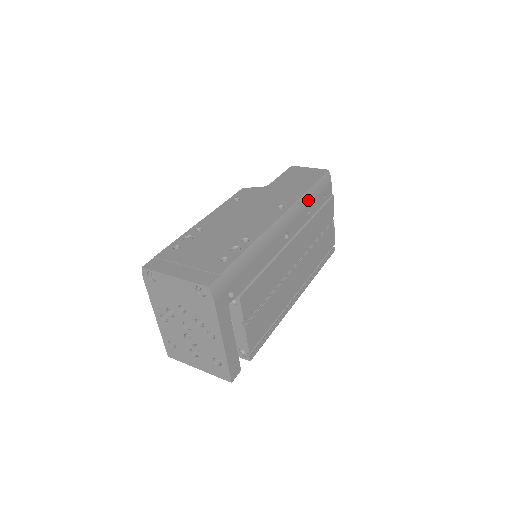
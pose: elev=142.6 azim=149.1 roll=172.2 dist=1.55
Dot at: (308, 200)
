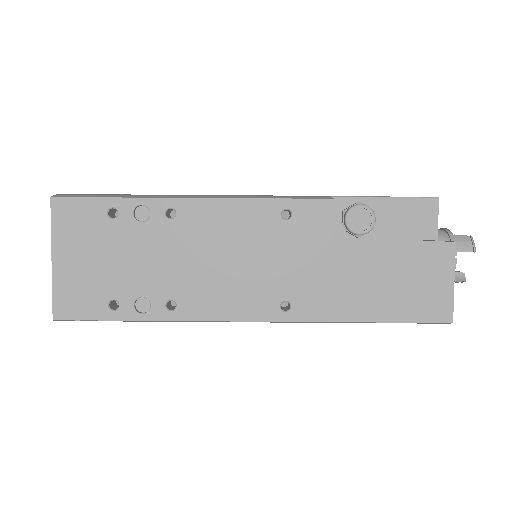
Dot at: occluded
